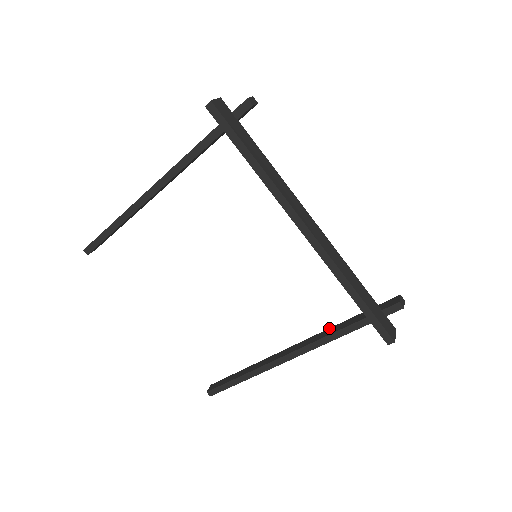
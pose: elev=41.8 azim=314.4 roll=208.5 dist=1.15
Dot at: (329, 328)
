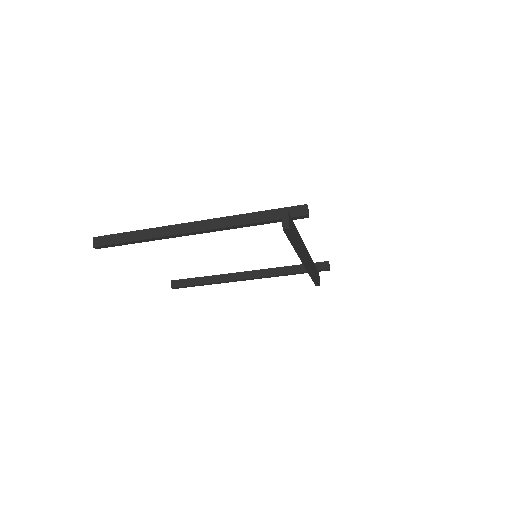
Dot at: (277, 267)
